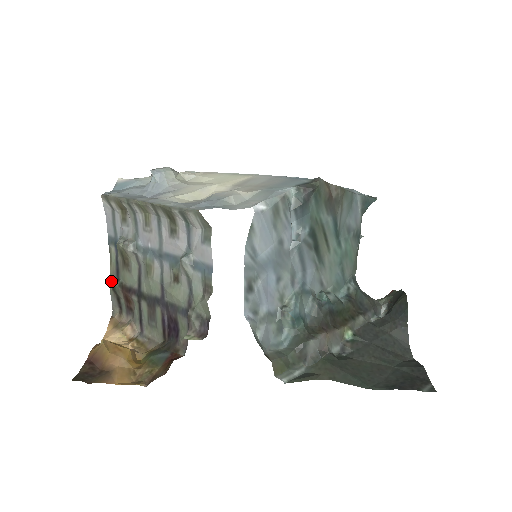
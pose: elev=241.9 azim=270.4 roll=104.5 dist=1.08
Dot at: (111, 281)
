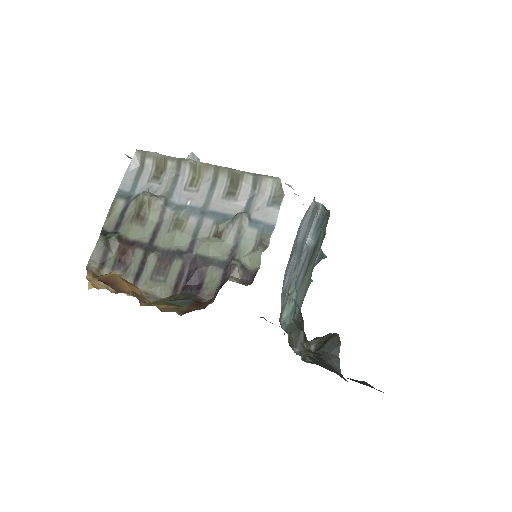
Dot at: (103, 233)
